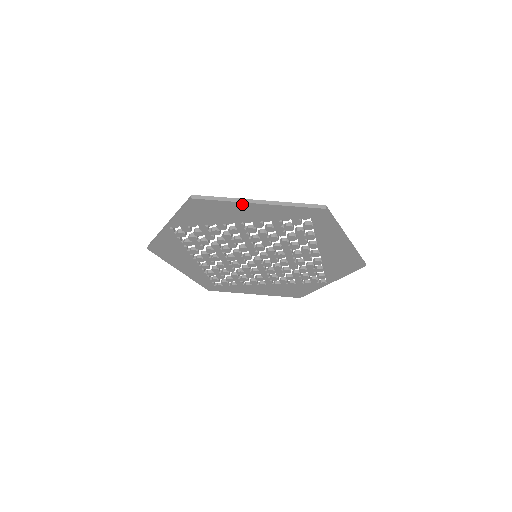
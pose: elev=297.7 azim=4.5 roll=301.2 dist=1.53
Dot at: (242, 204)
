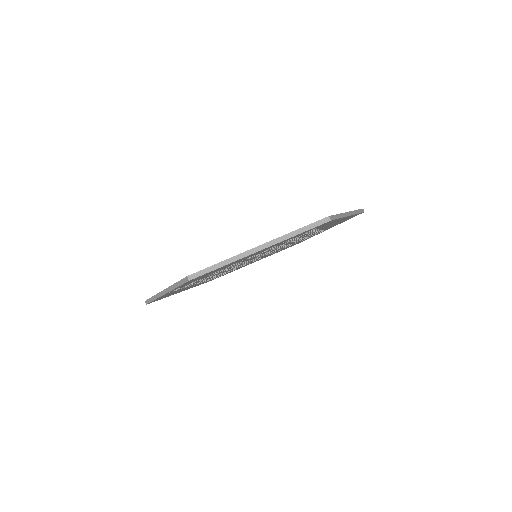
Dot at: occluded
